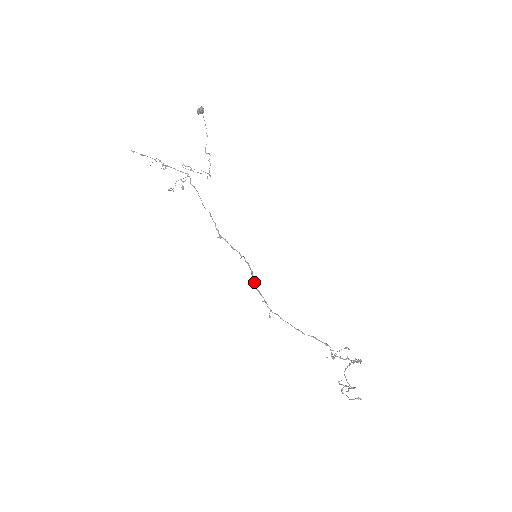
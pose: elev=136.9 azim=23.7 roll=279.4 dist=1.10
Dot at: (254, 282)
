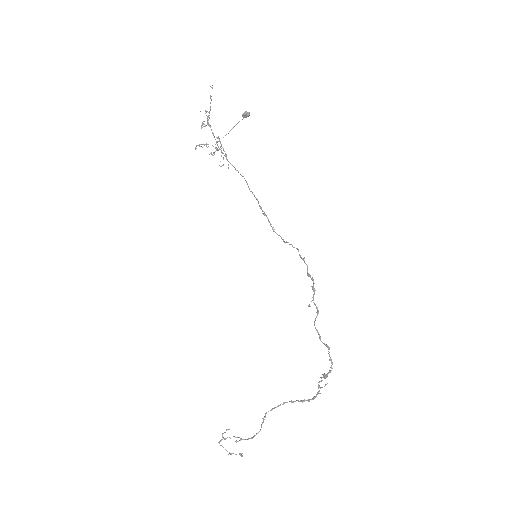
Dot at: occluded
